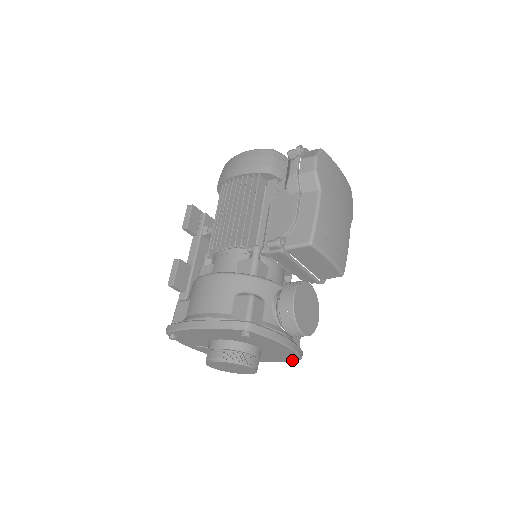
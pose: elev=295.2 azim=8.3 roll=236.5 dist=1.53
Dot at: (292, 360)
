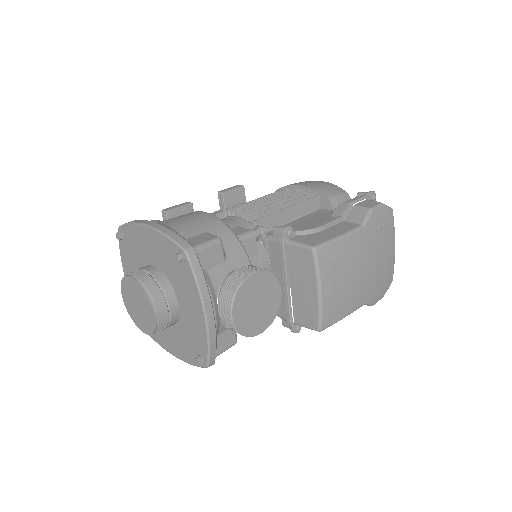
Dot at: (198, 357)
